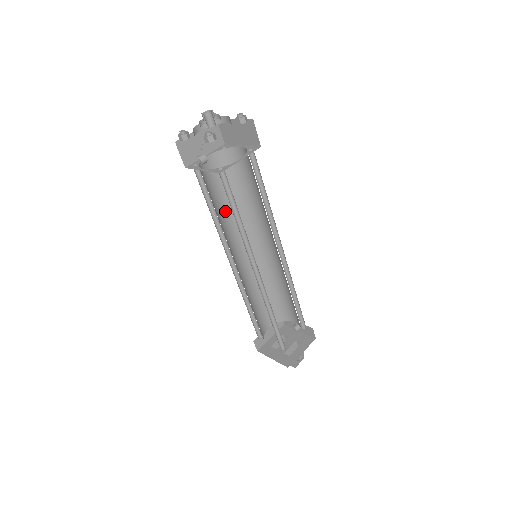
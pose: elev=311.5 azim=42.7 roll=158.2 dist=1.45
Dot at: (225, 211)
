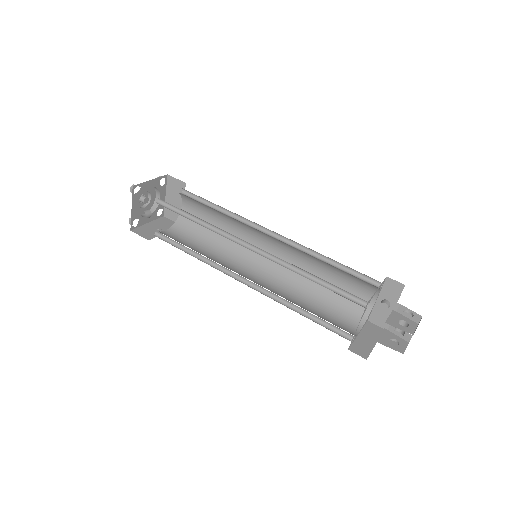
Dot at: (208, 254)
